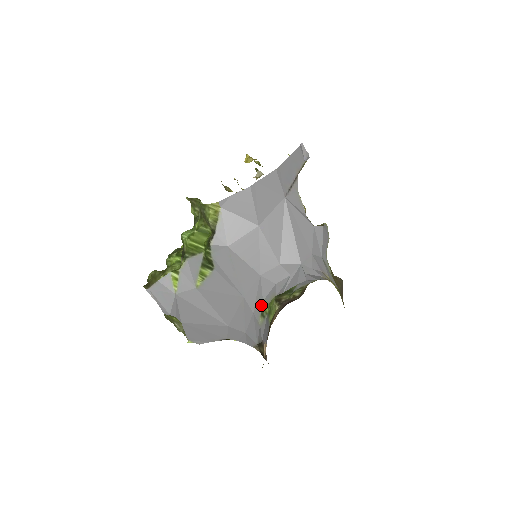
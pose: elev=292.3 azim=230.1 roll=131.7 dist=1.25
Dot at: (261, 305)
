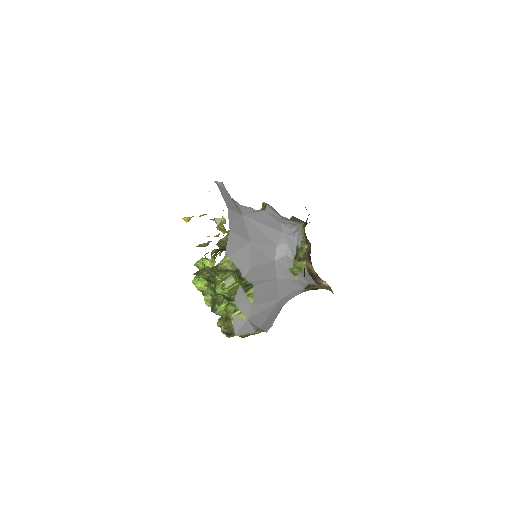
Dot at: (289, 272)
